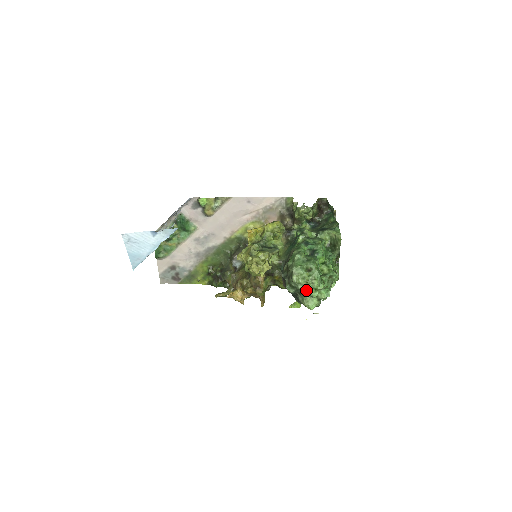
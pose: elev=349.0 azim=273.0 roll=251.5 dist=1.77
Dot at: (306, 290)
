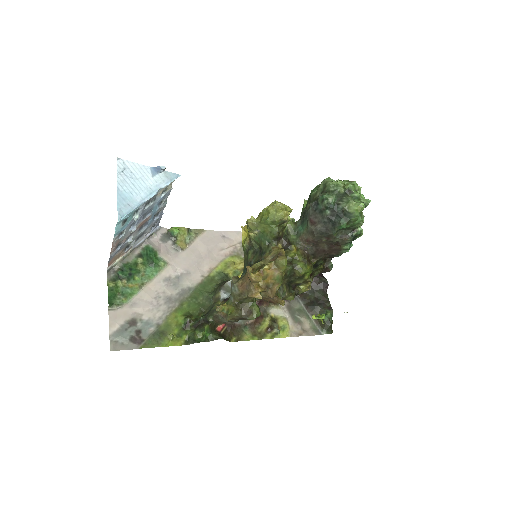
Dot at: (347, 192)
